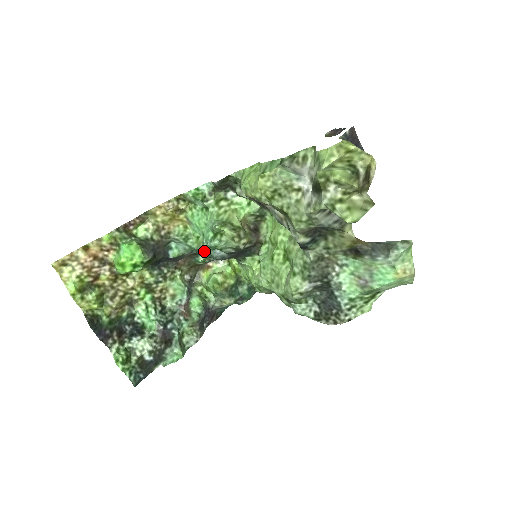
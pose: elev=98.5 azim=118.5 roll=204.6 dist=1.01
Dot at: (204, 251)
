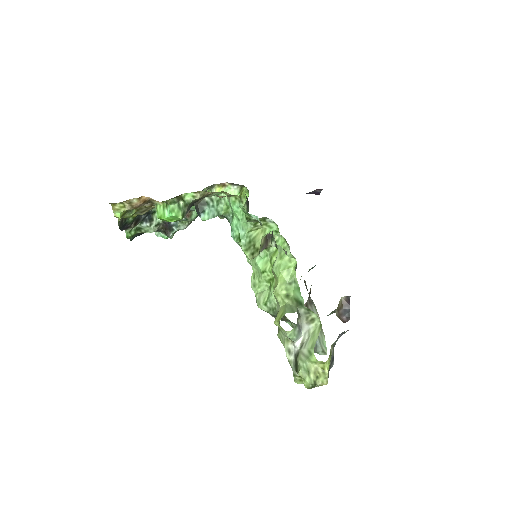
Dot at: (226, 217)
